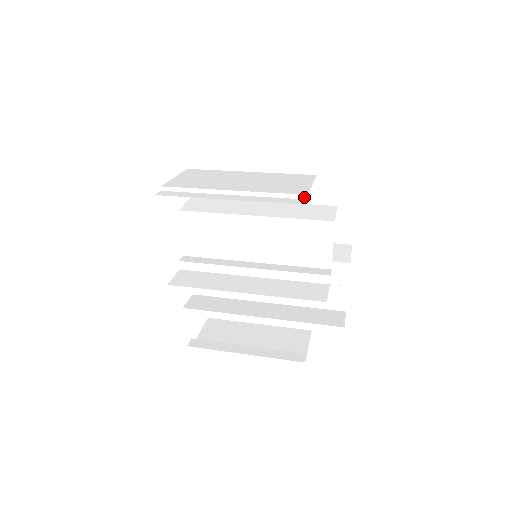
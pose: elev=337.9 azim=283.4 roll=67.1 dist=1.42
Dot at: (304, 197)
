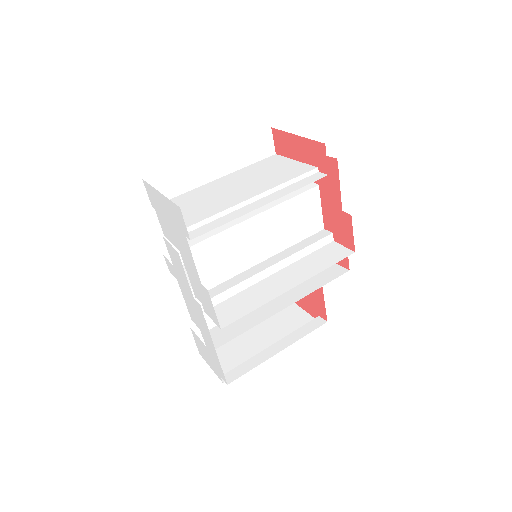
Dot at: (315, 171)
